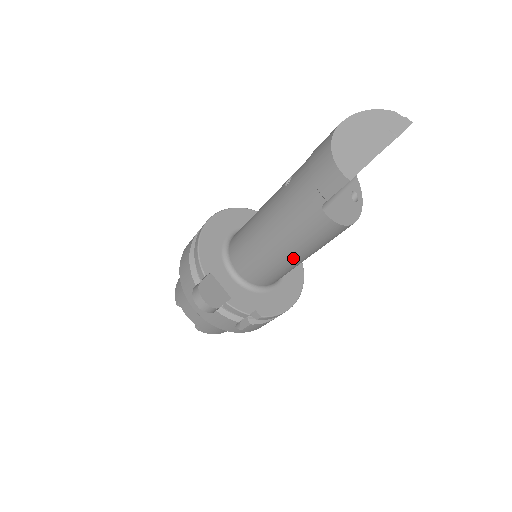
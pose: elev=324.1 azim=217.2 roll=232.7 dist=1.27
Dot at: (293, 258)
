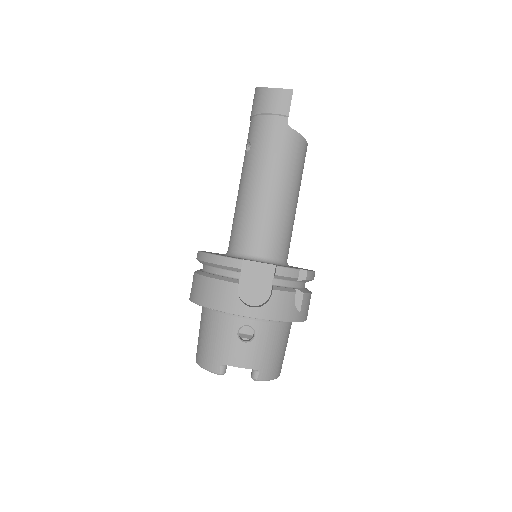
Dot at: (292, 198)
